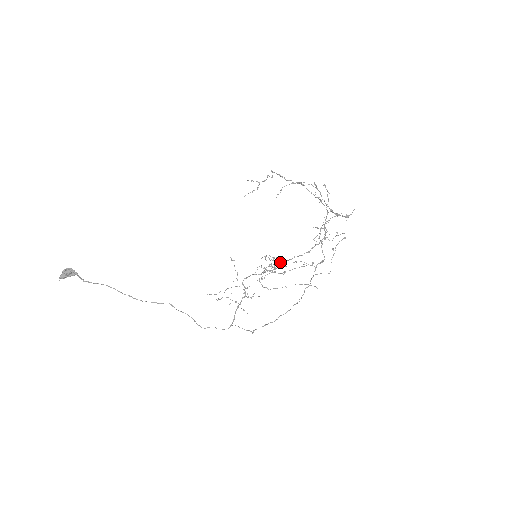
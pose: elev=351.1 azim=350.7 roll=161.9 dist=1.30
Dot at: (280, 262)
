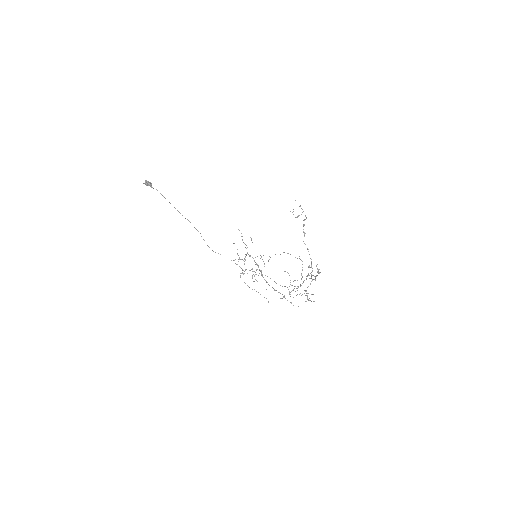
Dot at: (253, 281)
